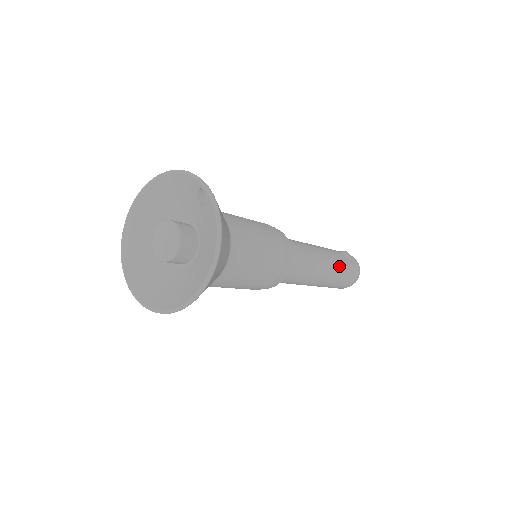
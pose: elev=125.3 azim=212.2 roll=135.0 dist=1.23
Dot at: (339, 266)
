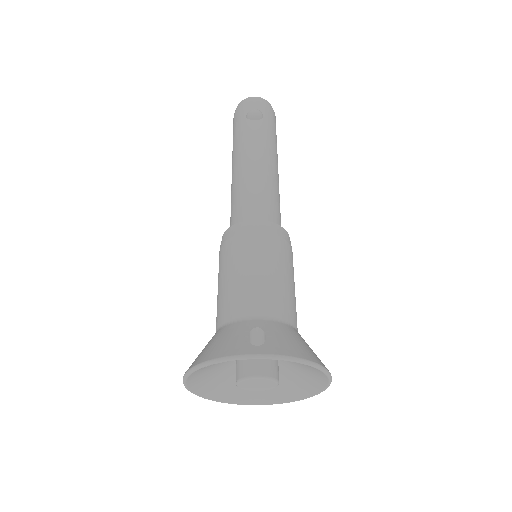
Dot at: (270, 140)
